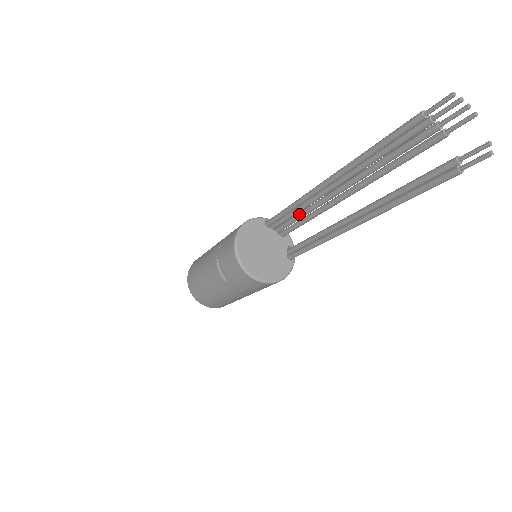
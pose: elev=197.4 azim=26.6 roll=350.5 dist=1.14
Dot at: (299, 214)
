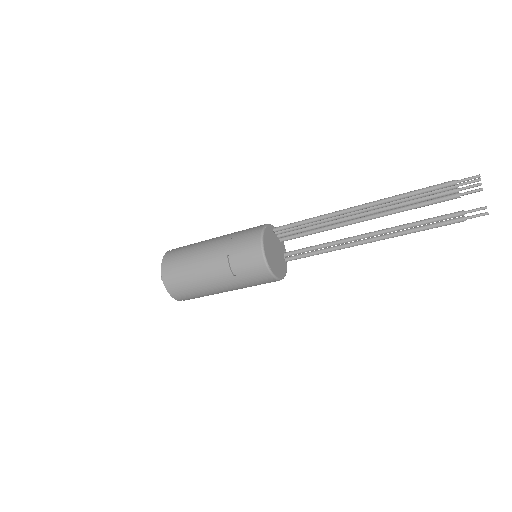
Dot at: (311, 227)
